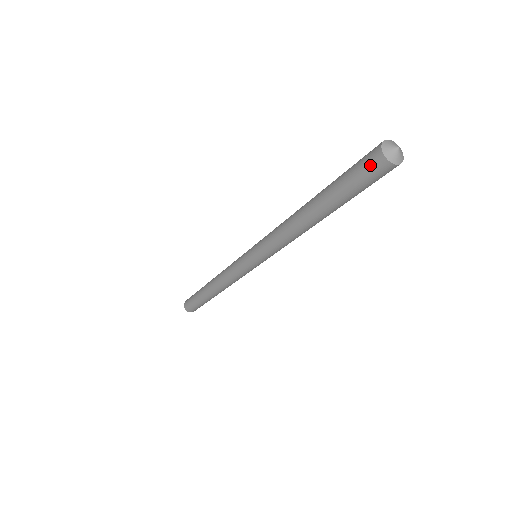
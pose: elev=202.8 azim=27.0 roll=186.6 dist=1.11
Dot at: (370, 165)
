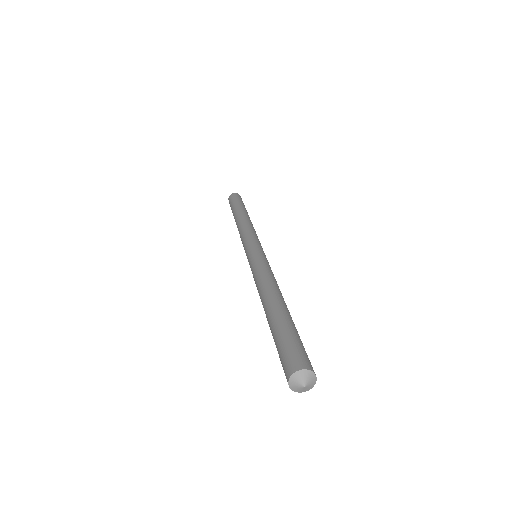
Dot at: occluded
